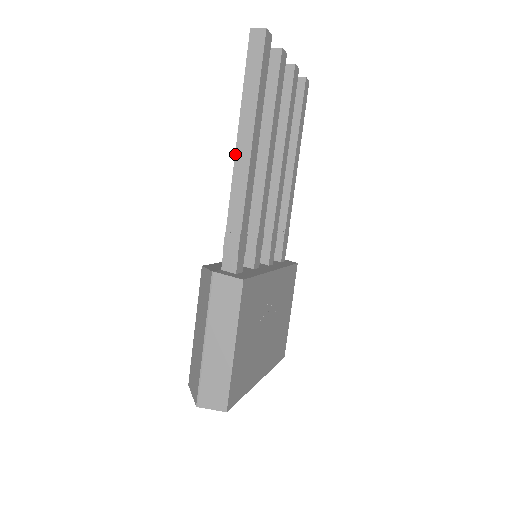
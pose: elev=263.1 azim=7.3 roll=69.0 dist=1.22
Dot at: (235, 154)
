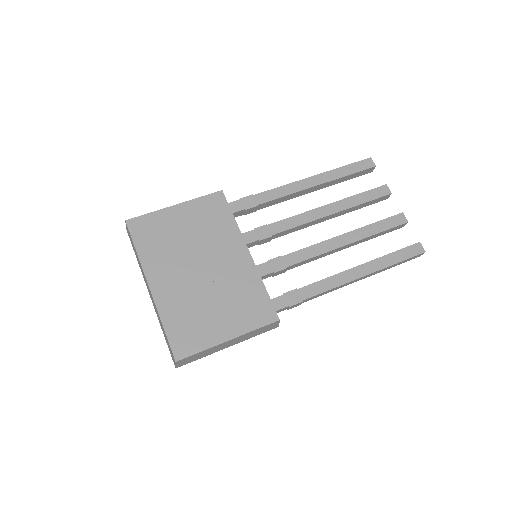
Dot at: occluded
